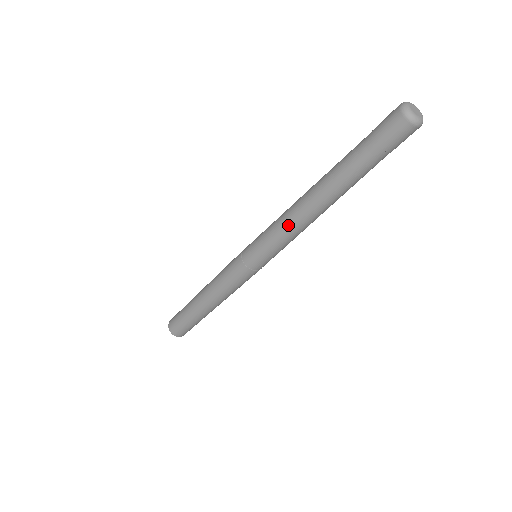
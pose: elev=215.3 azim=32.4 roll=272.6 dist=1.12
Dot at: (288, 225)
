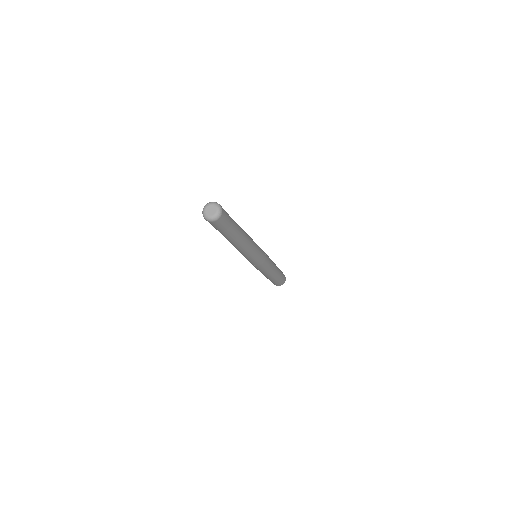
Dot at: occluded
